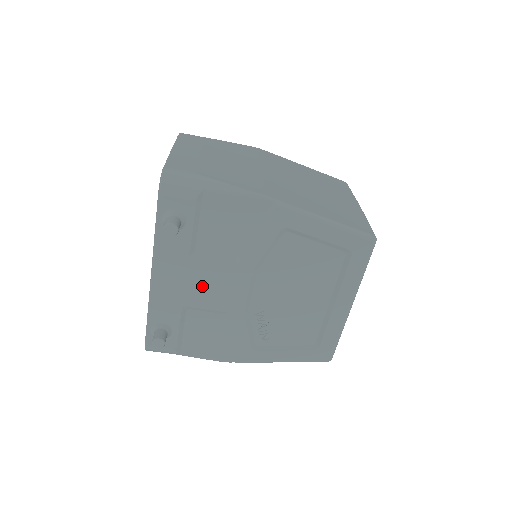
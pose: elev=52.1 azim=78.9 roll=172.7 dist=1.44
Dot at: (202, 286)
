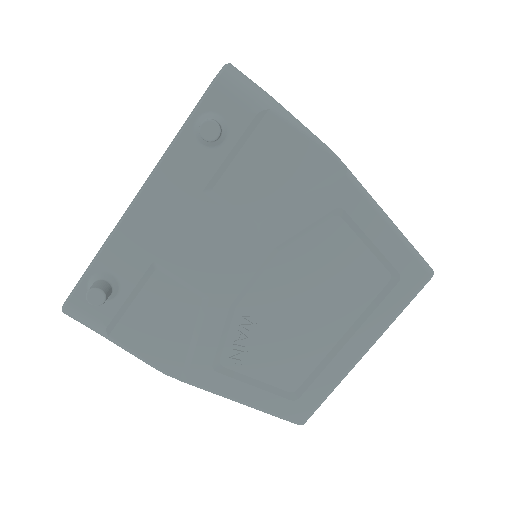
Dot at: (196, 242)
